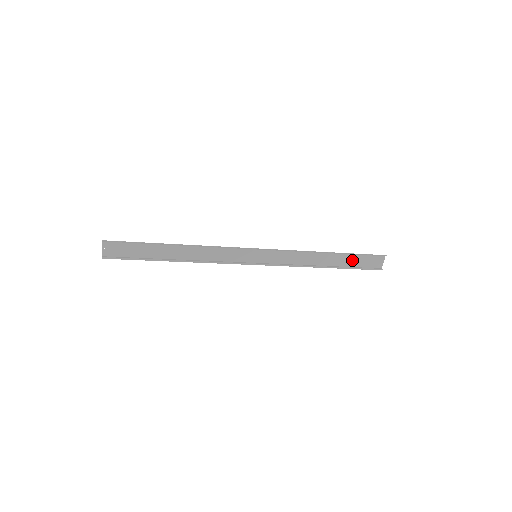
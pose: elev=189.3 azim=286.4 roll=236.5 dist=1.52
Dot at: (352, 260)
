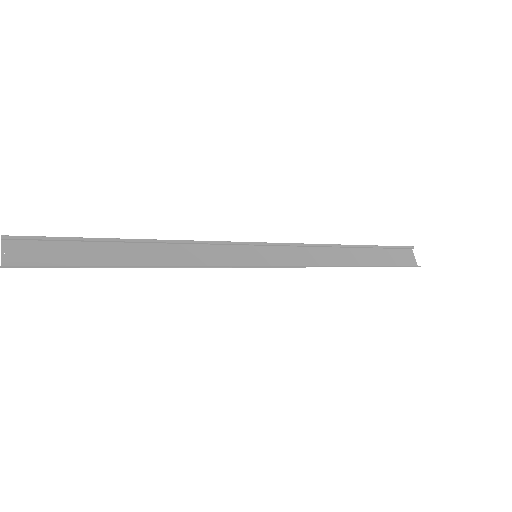
Dot at: (379, 257)
